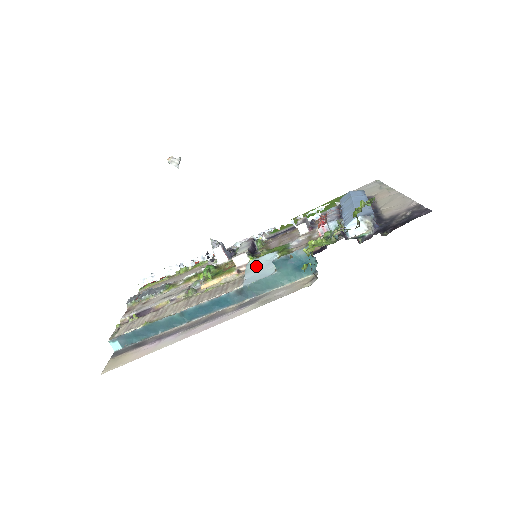
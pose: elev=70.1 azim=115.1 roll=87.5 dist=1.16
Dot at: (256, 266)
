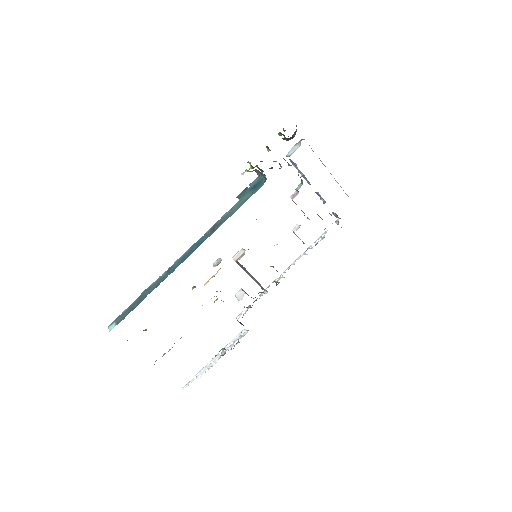
Dot at: occluded
